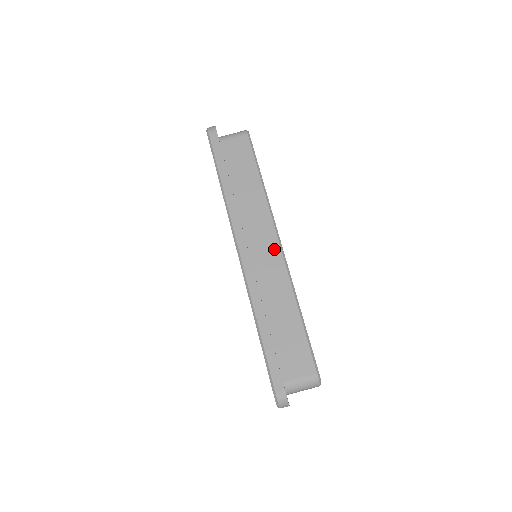
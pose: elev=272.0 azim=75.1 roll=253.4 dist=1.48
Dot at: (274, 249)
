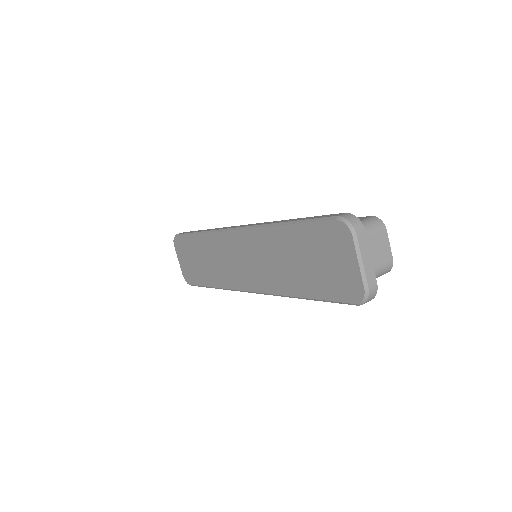
Dot at: occluded
